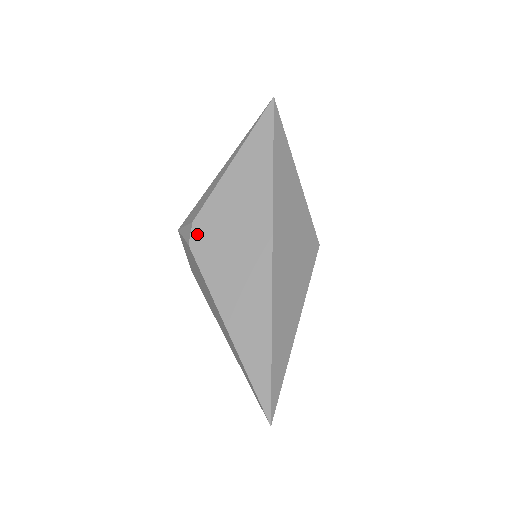
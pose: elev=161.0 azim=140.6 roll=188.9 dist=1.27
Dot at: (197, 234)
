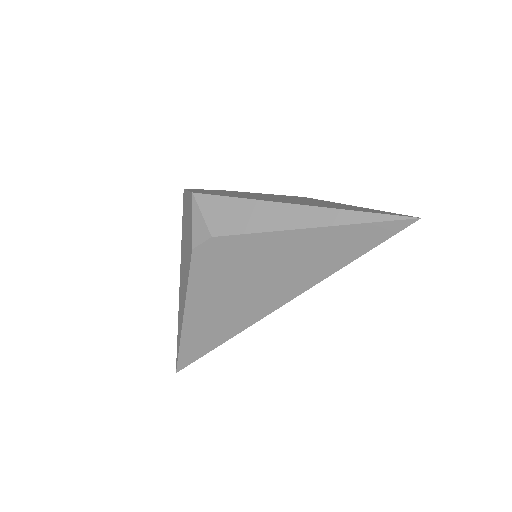
Dot at: (208, 250)
